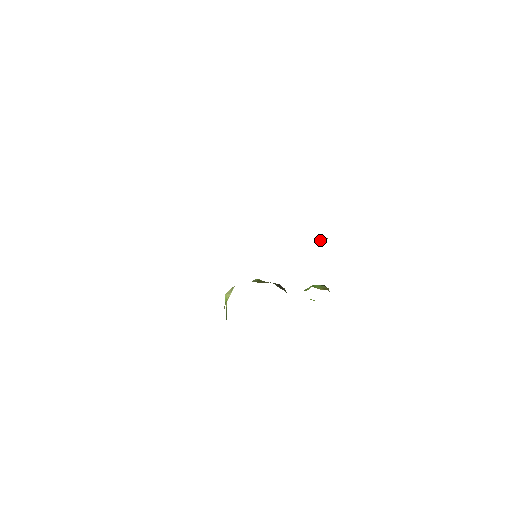
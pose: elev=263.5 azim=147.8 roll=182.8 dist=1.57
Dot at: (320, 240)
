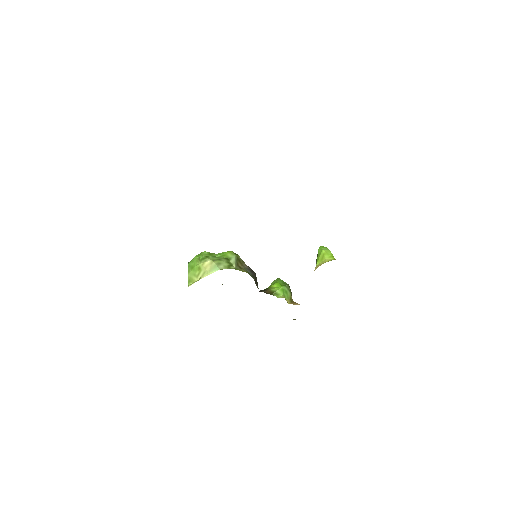
Dot at: occluded
